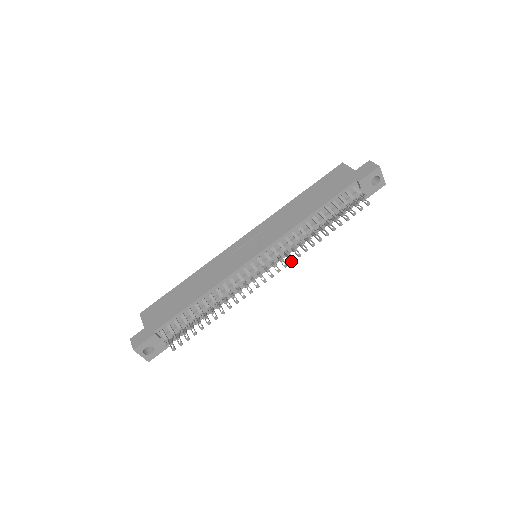
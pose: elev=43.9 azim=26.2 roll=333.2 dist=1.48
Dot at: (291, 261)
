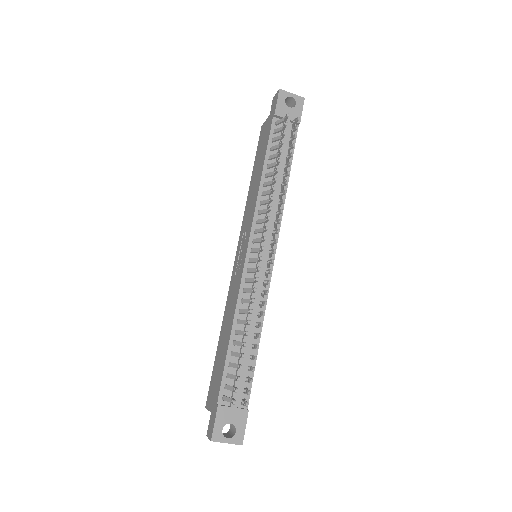
Dot at: (278, 223)
